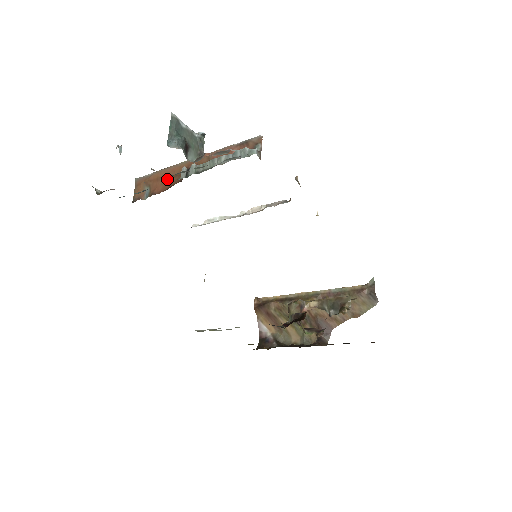
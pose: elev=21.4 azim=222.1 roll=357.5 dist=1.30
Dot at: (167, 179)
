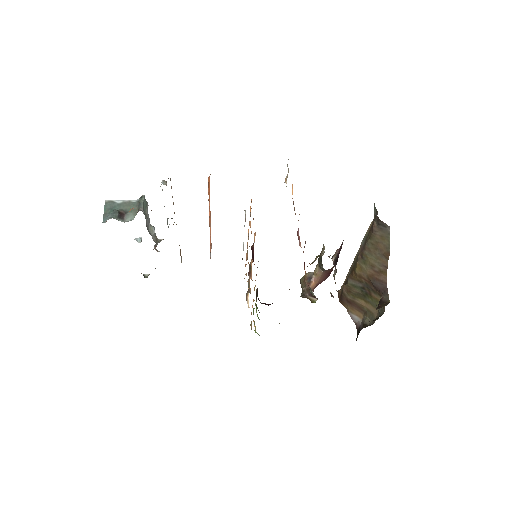
Dot at: occluded
